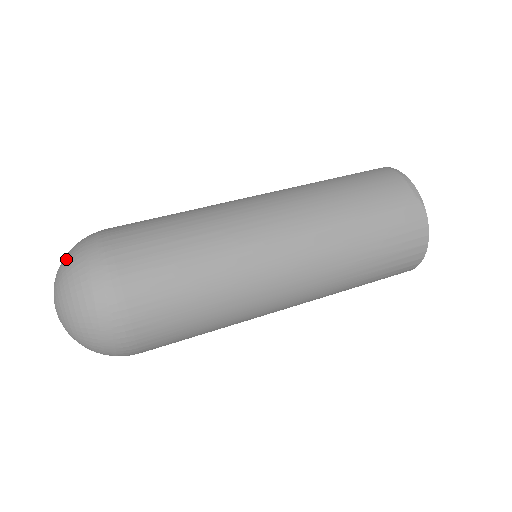
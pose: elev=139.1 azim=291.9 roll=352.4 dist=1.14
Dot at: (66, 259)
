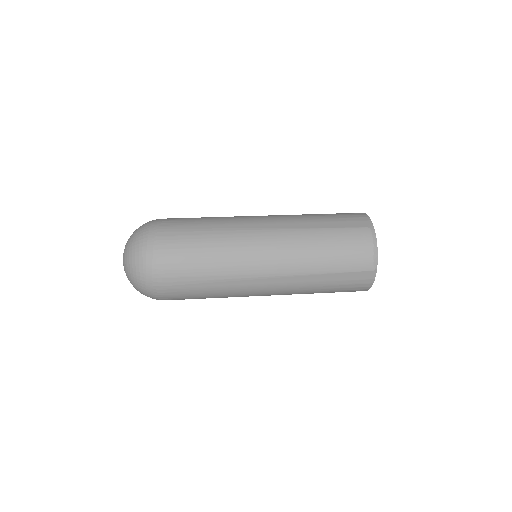
Dot at: (133, 248)
